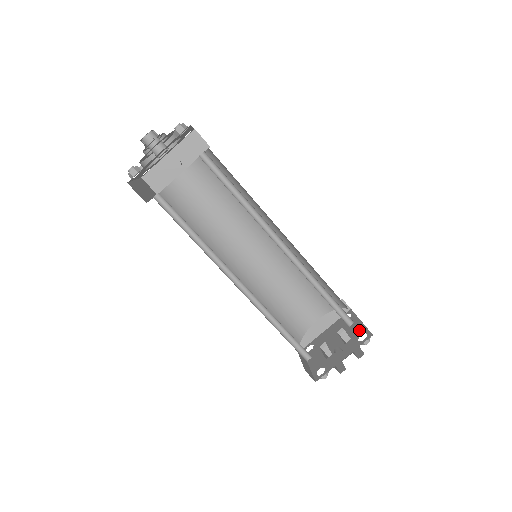
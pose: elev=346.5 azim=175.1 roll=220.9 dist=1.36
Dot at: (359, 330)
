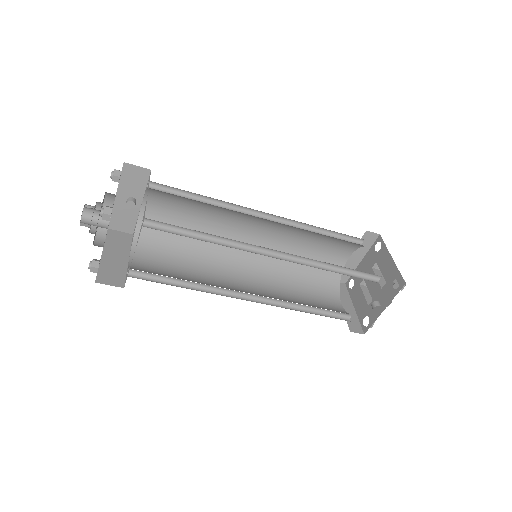
Dot at: (392, 272)
